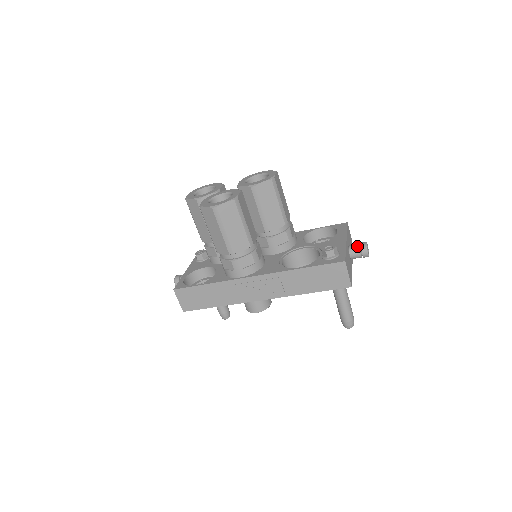
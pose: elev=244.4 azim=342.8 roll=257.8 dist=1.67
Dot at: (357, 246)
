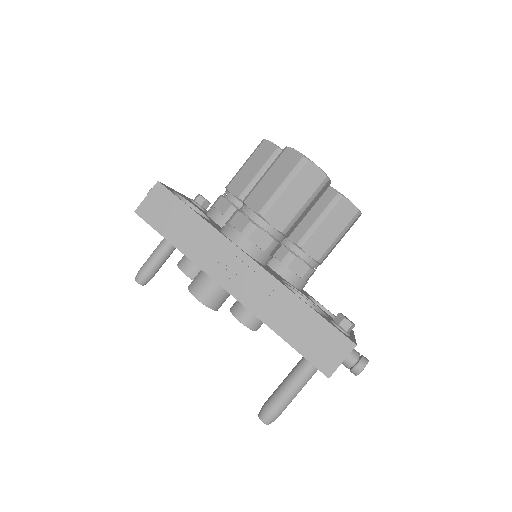
Dot at: (359, 353)
